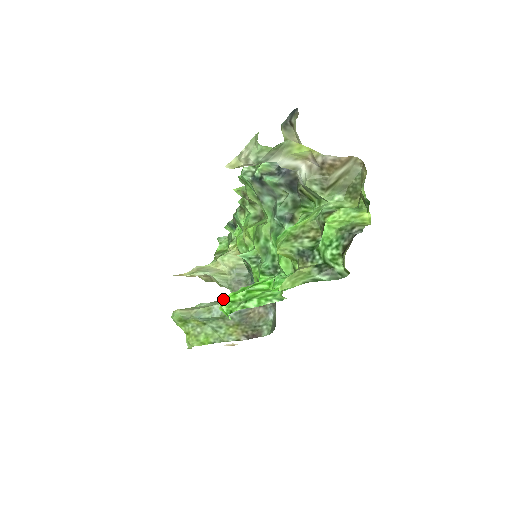
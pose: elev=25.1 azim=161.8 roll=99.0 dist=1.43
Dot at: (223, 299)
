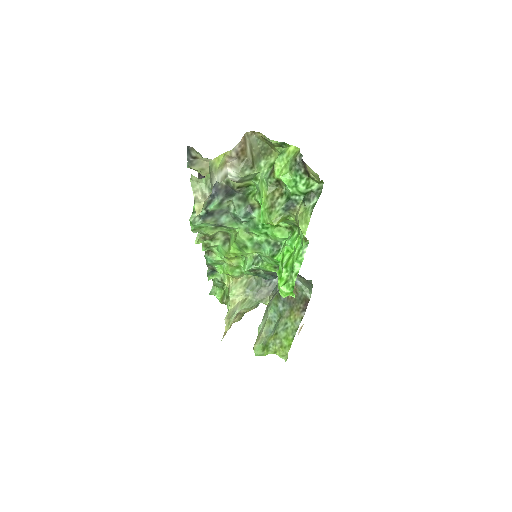
Dot at: (279, 289)
